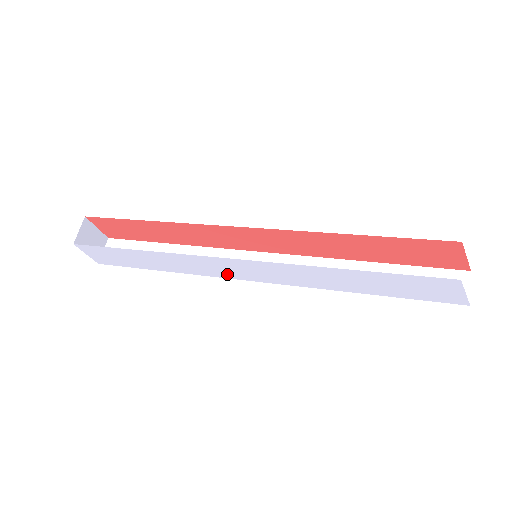
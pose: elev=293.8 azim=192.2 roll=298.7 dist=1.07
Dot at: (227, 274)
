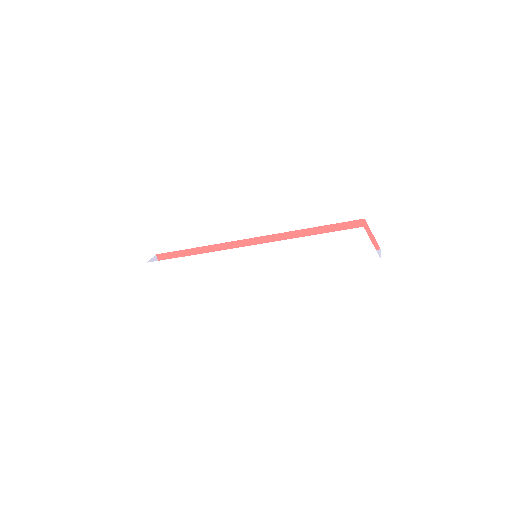
Dot at: (238, 270)
